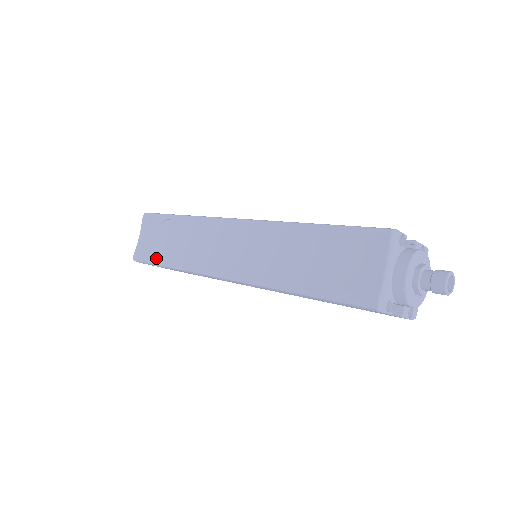
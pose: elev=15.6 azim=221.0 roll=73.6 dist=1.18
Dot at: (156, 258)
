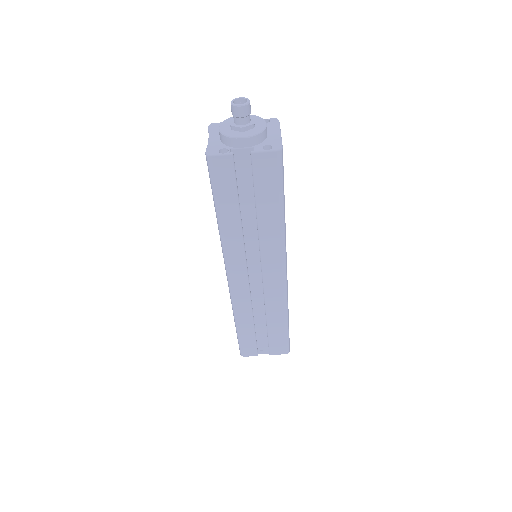
Dot at: (236, 332)
